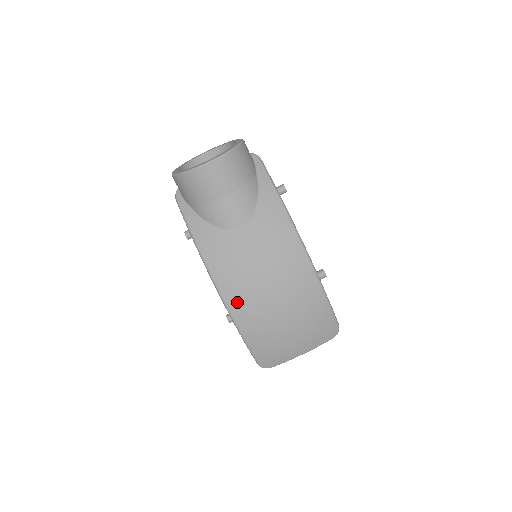
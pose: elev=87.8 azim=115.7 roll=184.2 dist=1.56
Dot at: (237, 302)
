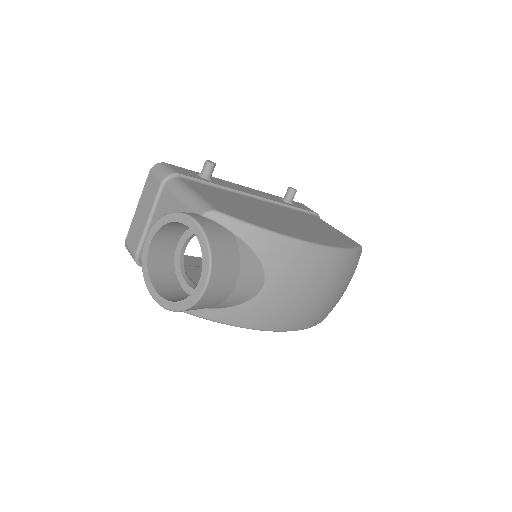
Dot at: (298, 323)
